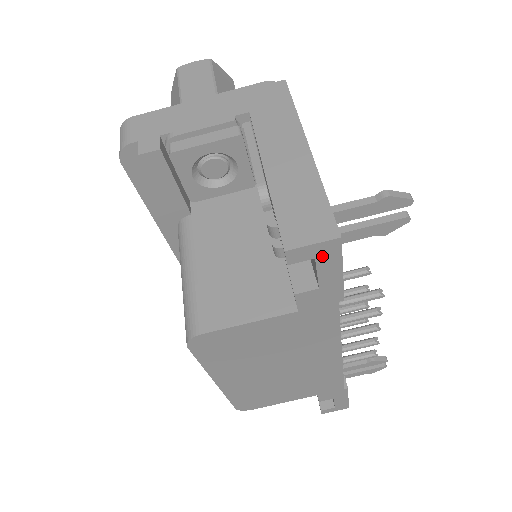
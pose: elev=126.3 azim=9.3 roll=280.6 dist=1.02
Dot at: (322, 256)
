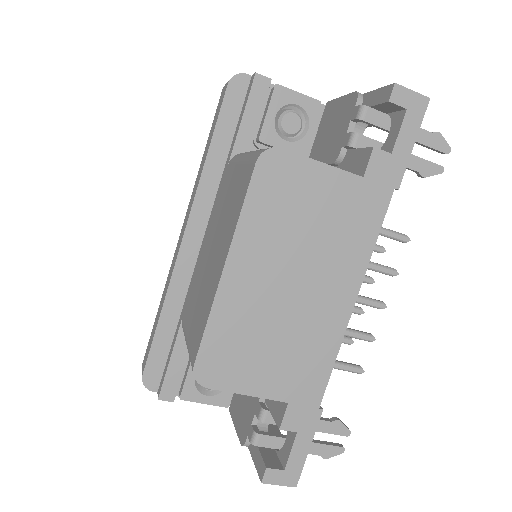
Dot at: (411, 110)
